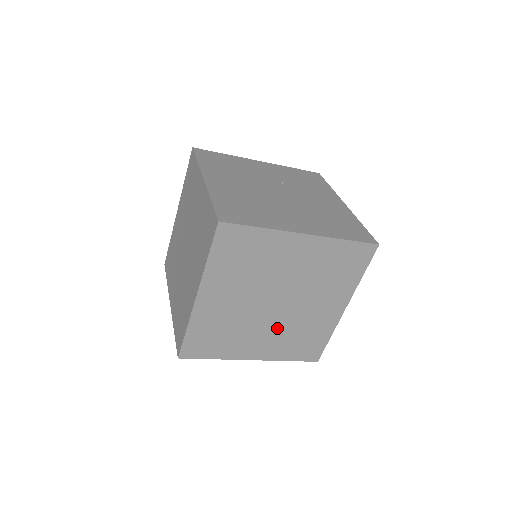
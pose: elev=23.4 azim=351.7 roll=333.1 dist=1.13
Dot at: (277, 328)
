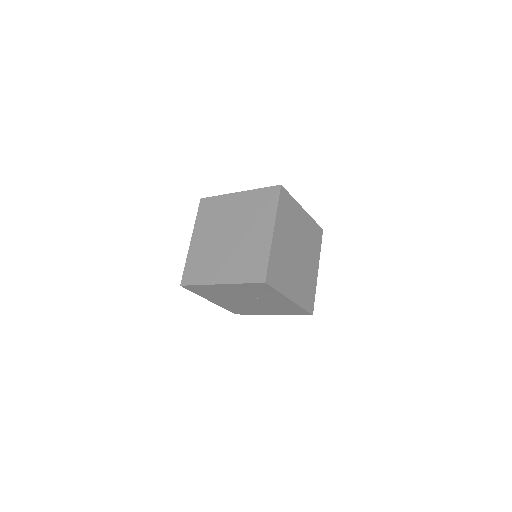
Dot at: (298, 275)
